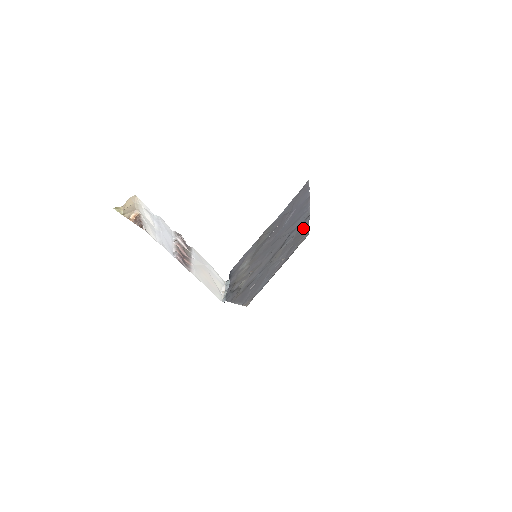
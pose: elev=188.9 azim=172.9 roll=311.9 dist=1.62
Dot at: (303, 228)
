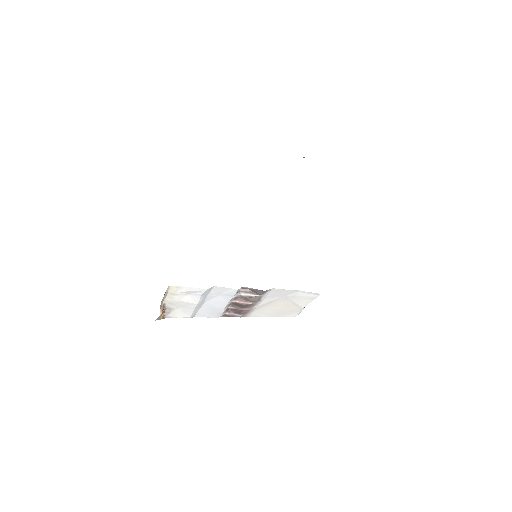
Dot at: occluded
